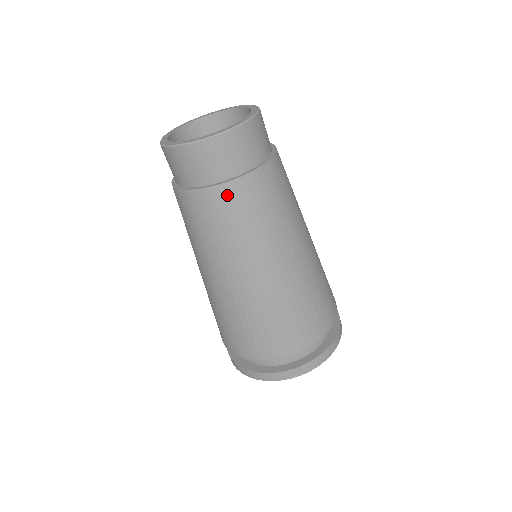
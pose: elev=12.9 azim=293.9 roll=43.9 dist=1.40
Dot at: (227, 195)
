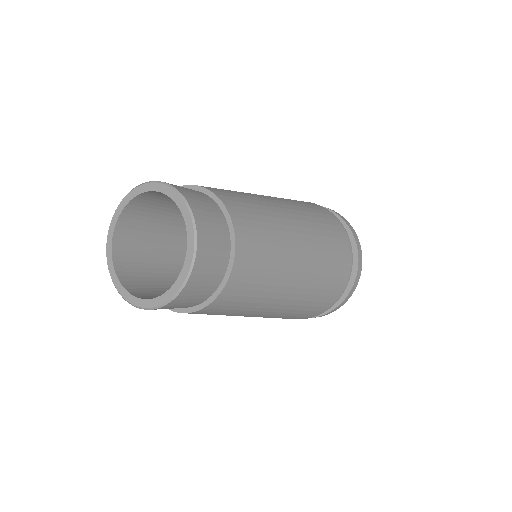
Dot at: (200, 313)
